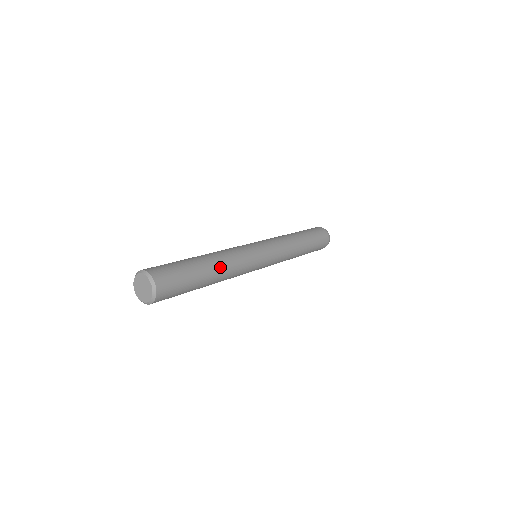
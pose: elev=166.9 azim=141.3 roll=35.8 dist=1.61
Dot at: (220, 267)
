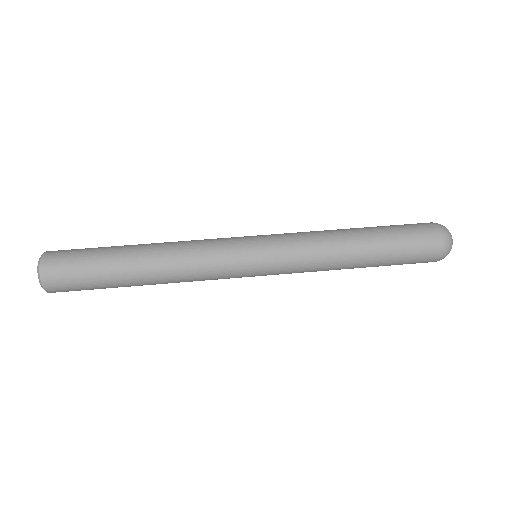
Dot at: (154, 265)
